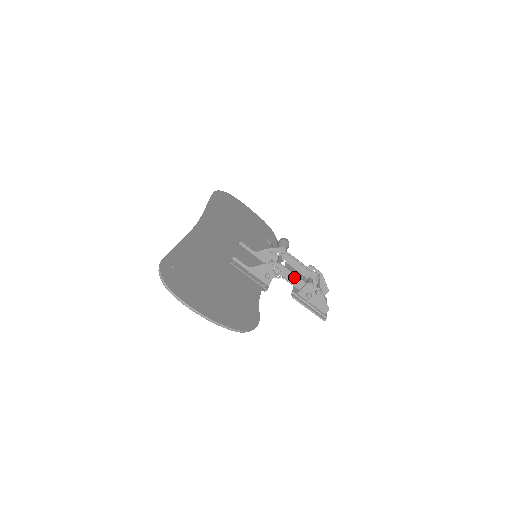
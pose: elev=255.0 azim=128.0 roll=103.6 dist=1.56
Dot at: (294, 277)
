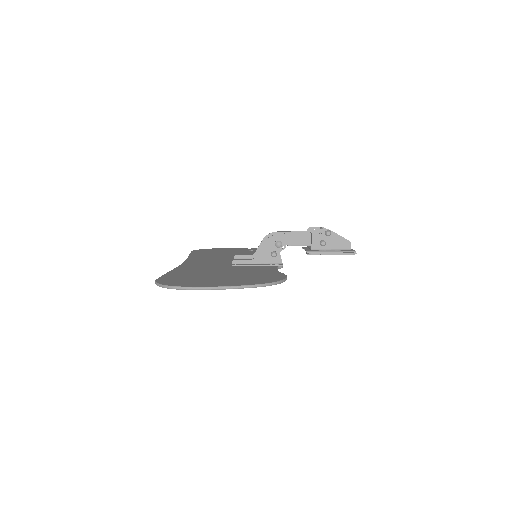
Dot at: (296, 237)
